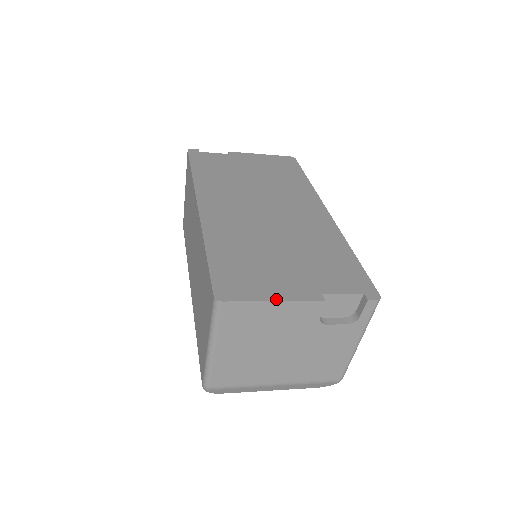
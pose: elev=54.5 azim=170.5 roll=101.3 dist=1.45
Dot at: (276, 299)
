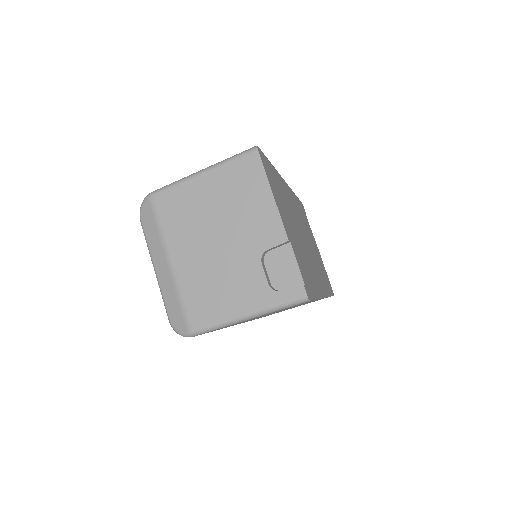
Dot at: (274, 196)
